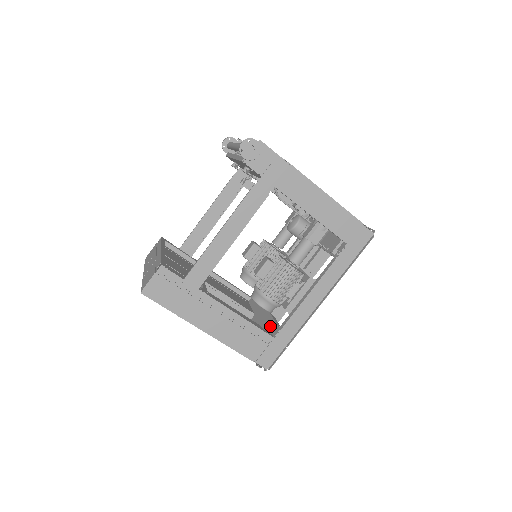
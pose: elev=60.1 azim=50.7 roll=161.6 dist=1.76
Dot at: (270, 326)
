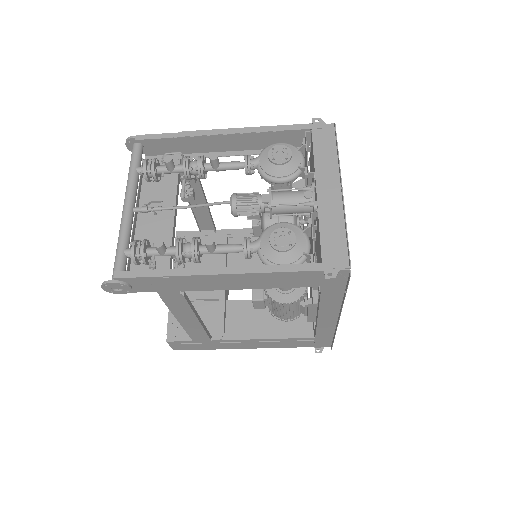
Dot at: occluded
